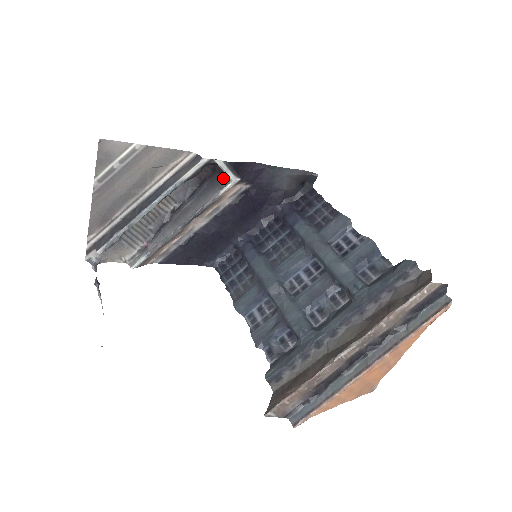
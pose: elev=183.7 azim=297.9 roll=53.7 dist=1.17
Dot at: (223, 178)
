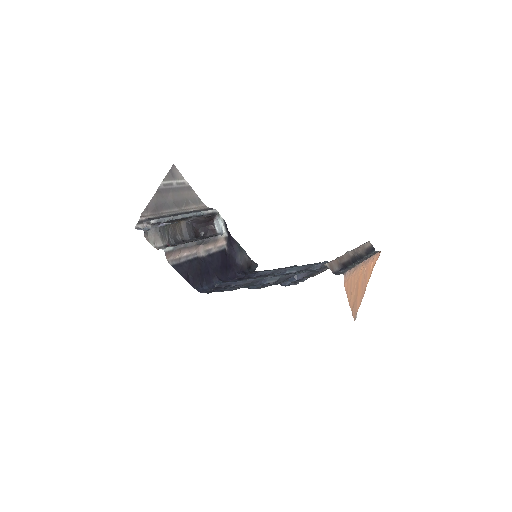
Dot at: (215, 234)
